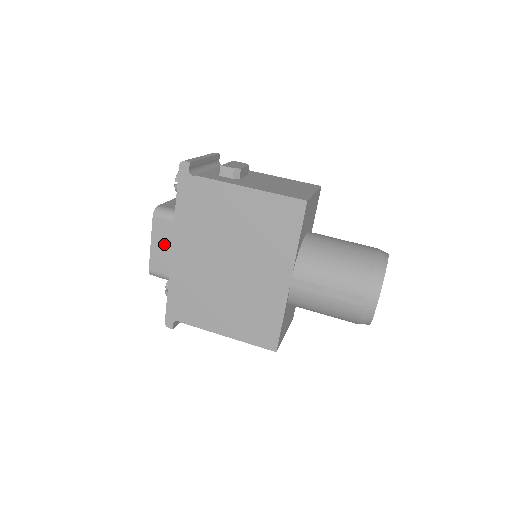
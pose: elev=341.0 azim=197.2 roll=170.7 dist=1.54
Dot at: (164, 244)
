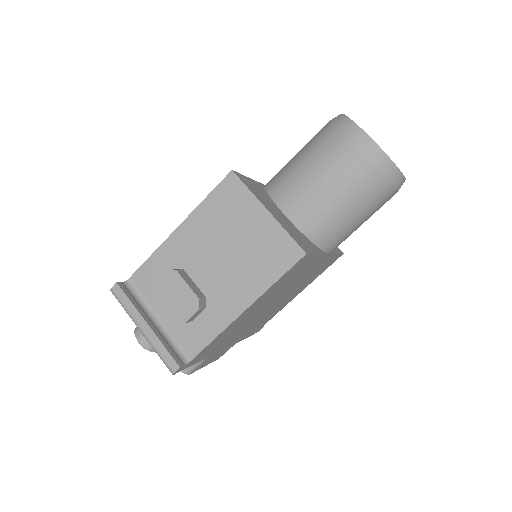
Dot at: occluded
